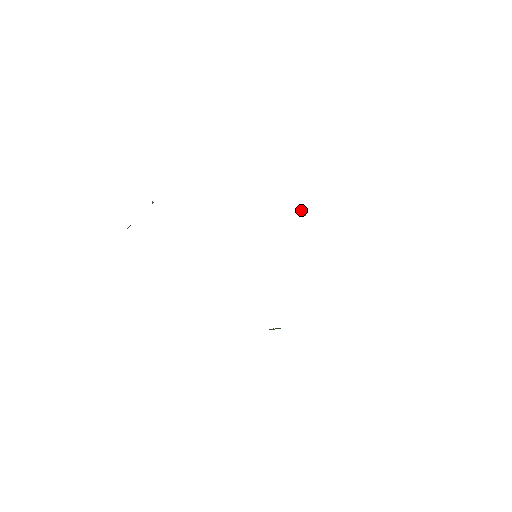
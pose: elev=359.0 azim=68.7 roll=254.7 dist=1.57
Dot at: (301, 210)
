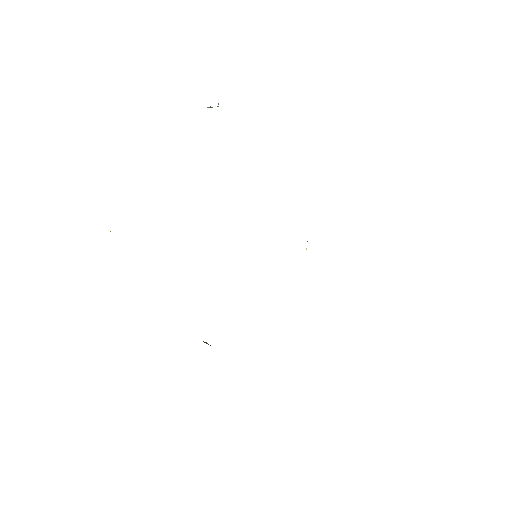
Dot at: occluded
